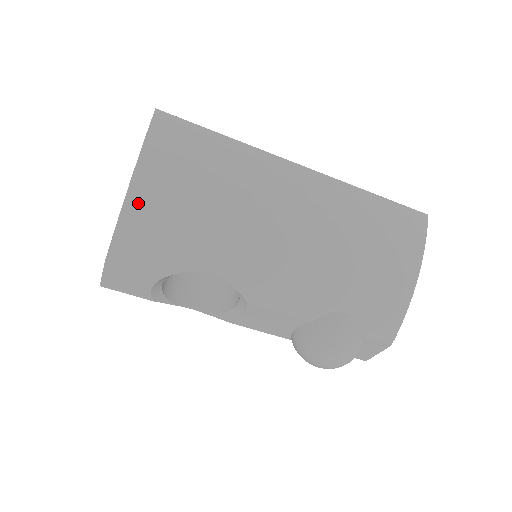
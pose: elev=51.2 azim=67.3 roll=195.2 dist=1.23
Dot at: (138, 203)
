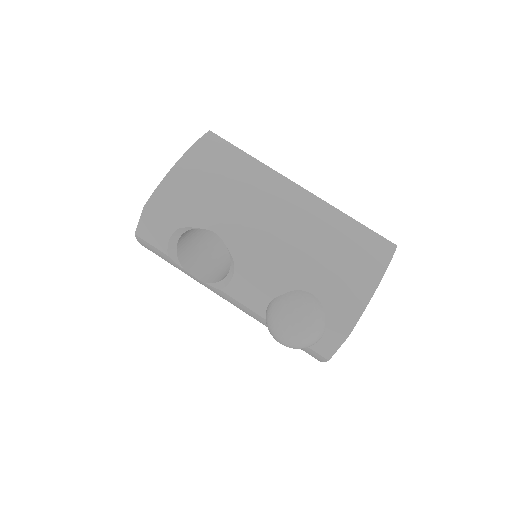
Dot at: (178, 174)
